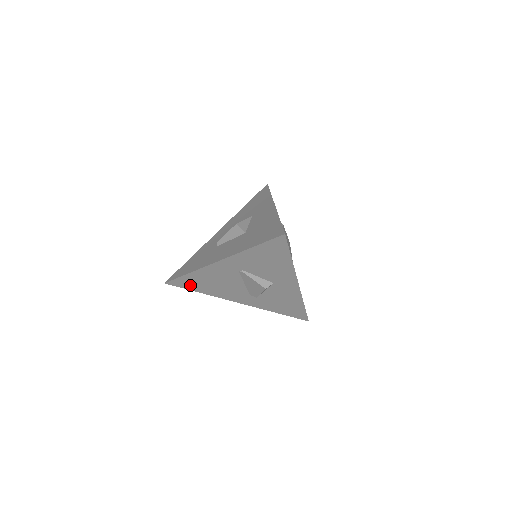
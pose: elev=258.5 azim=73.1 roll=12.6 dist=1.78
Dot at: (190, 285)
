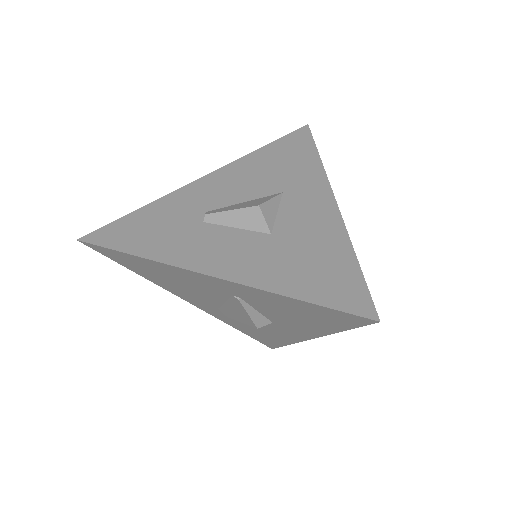
Dot at: (125, 261)
